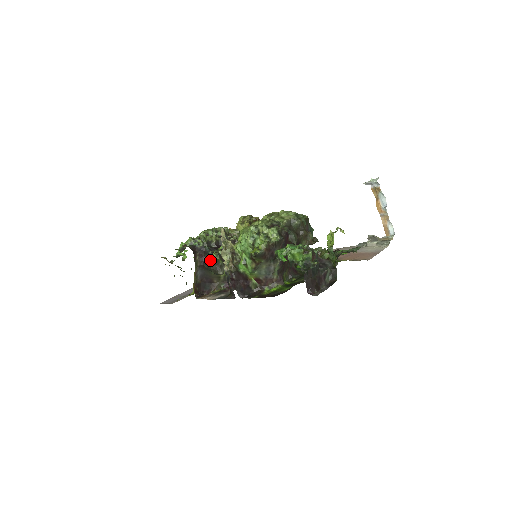
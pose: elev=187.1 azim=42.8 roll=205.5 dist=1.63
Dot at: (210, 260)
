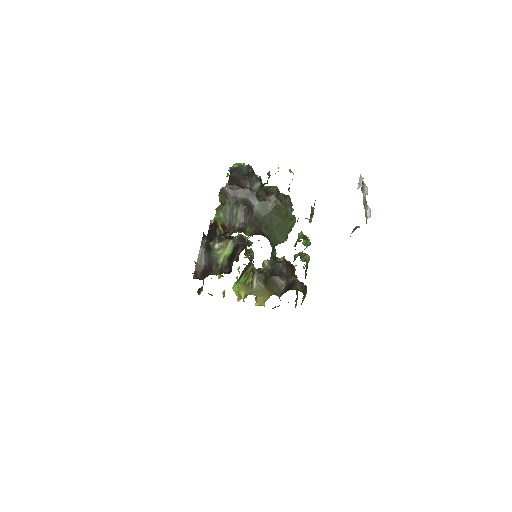
Dot at: occluded
